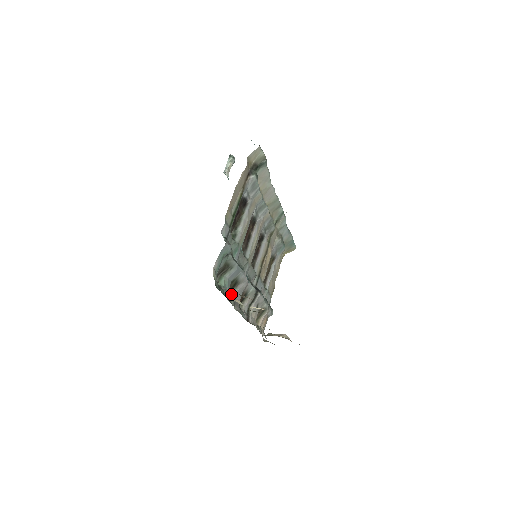
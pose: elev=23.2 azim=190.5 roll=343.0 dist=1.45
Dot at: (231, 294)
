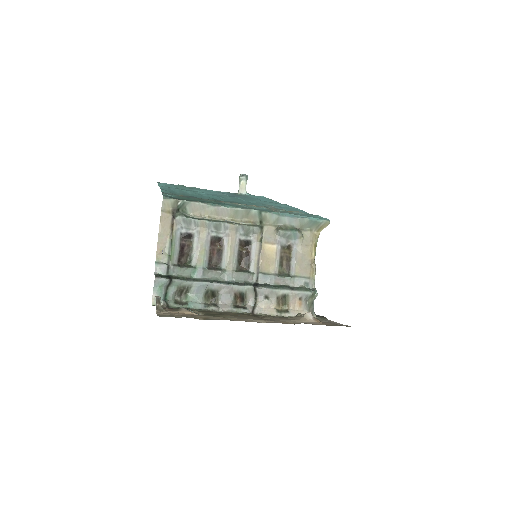
Dot at: (217, 300)
